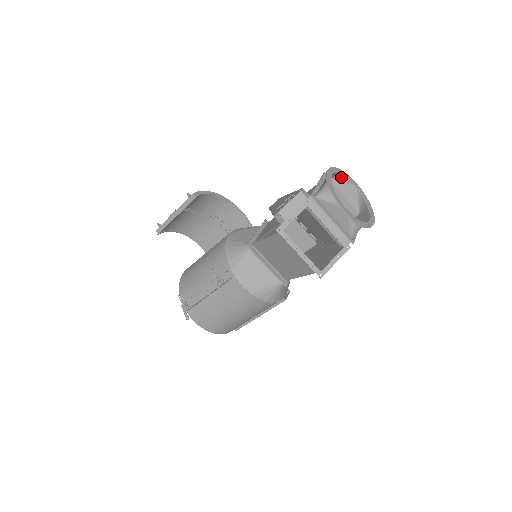
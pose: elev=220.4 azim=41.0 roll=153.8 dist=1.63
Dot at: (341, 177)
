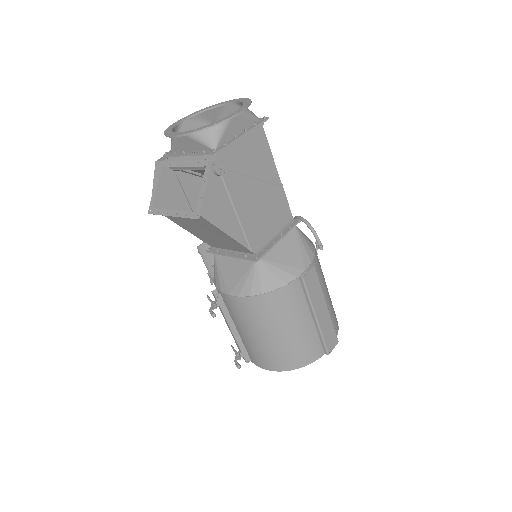
Dot at: (216, 111)
